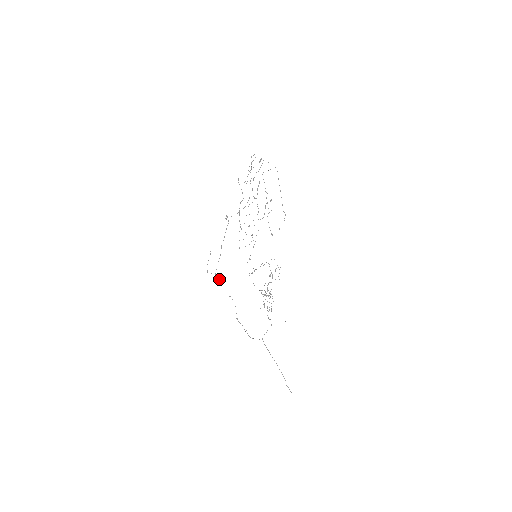
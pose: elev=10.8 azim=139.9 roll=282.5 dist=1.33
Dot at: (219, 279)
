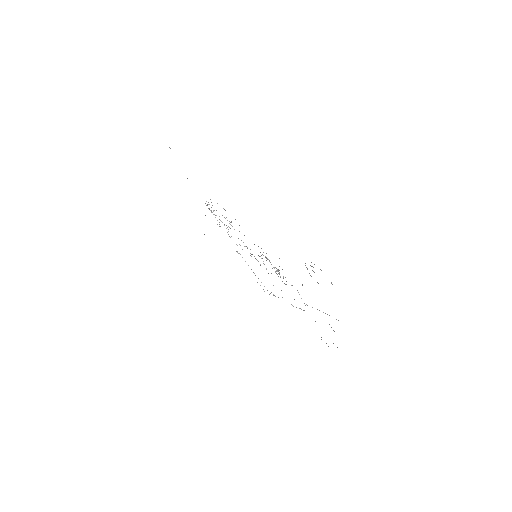
Dot at: occluded
